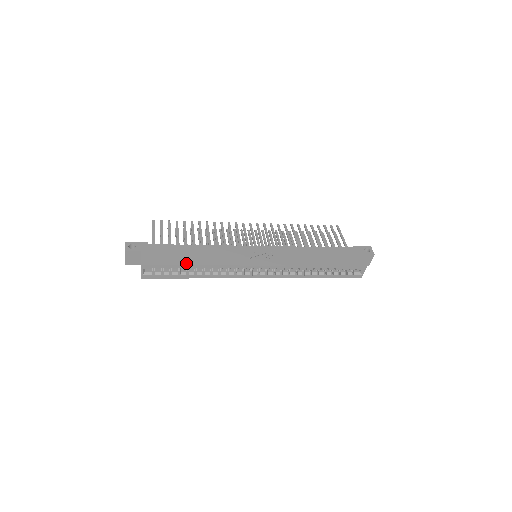
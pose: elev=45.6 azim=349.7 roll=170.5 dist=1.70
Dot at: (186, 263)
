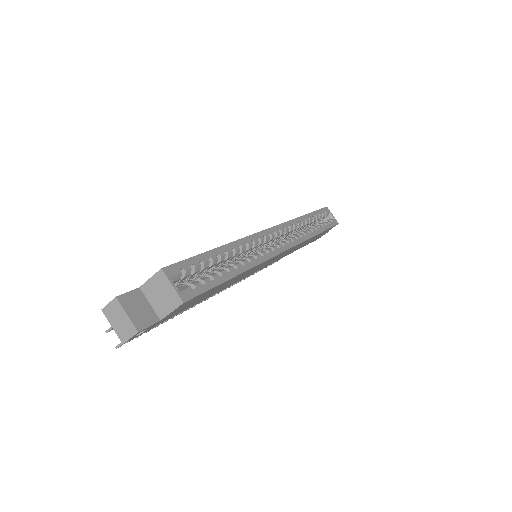
Dot at: (208, 252)
